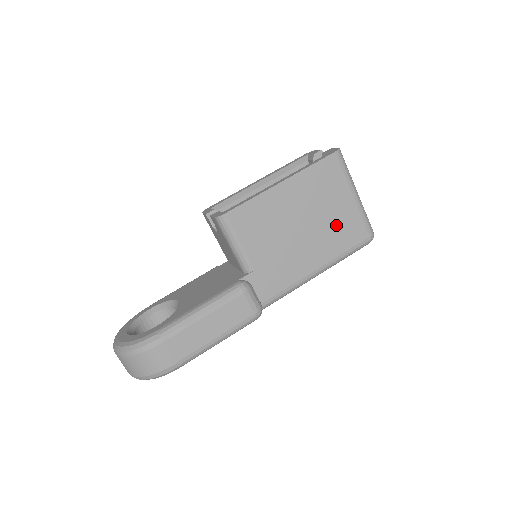
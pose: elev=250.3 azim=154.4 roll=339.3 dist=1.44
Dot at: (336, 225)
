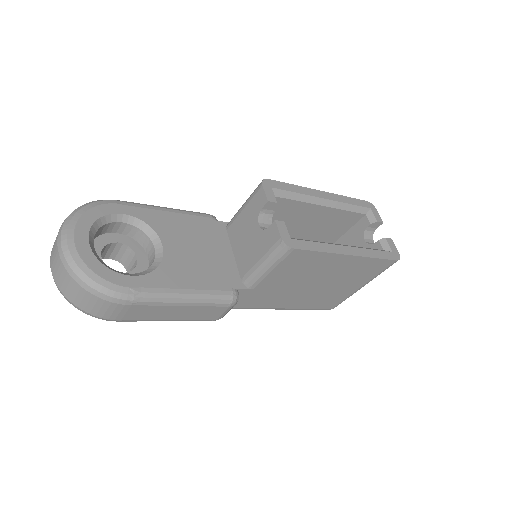
Dot at: (330, 294)
